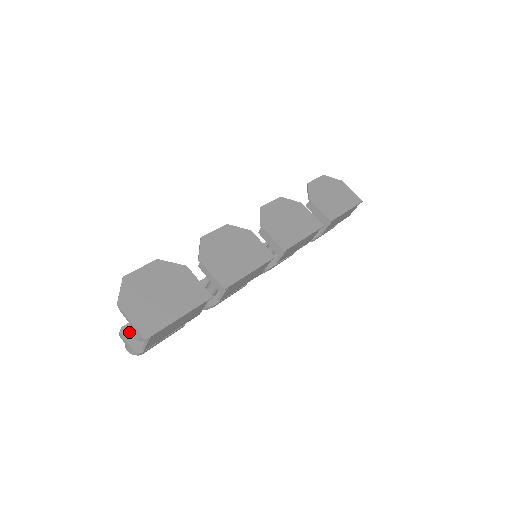
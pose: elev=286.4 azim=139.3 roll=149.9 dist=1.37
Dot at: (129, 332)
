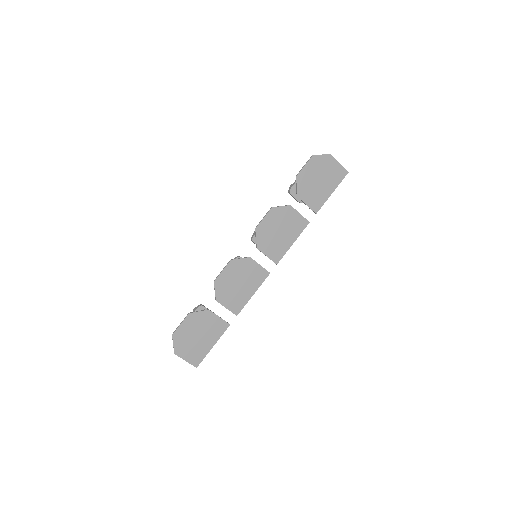
Dot at: occluded
